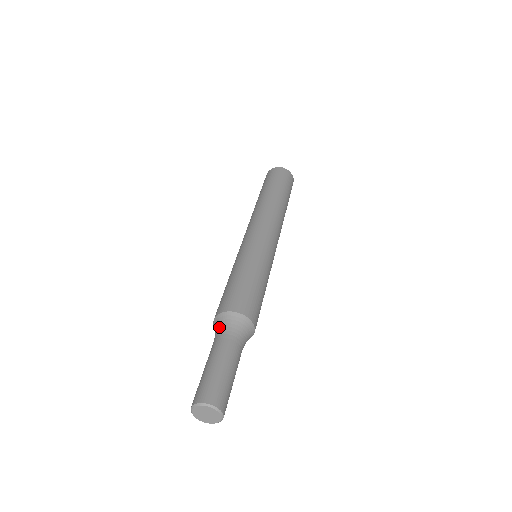
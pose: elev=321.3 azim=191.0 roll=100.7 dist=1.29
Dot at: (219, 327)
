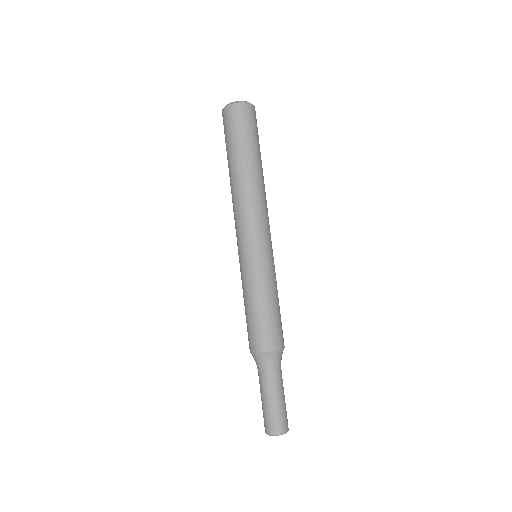
Dot at: (260, 363)
